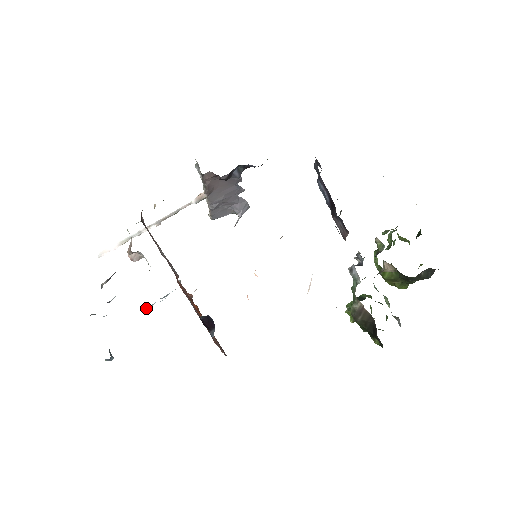
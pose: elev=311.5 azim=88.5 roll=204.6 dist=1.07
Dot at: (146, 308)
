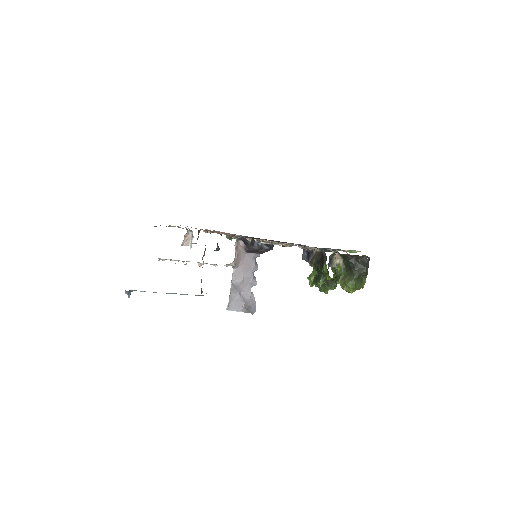
Dot at: occluded
